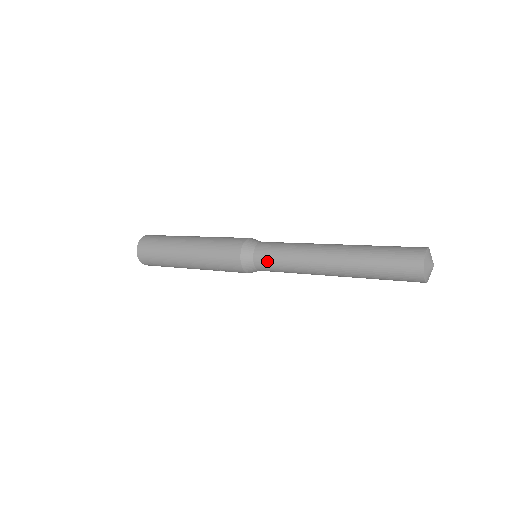
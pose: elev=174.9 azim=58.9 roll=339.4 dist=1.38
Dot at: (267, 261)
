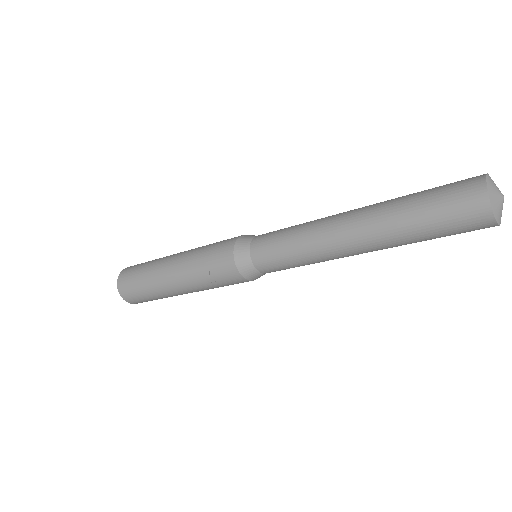
Dot at: (267, 242)
